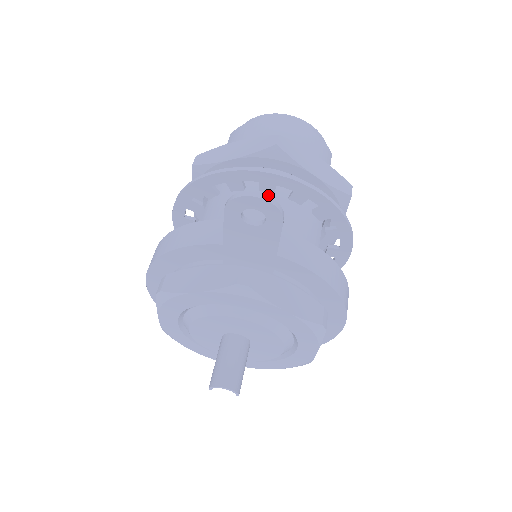
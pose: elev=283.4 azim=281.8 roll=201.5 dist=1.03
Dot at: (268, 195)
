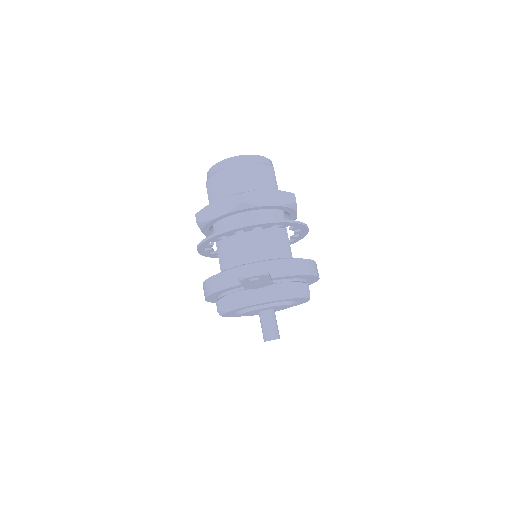
Dot at: (250, 231)
